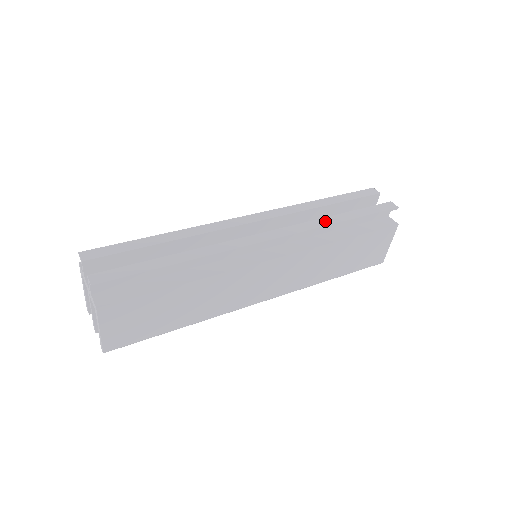
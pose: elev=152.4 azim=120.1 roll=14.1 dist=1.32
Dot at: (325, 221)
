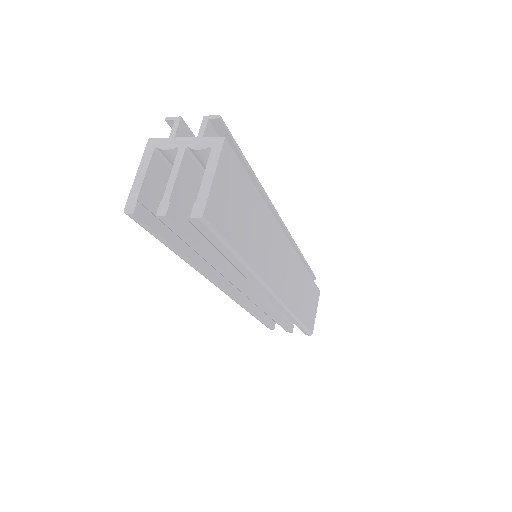
Dot at: (294, 249)
